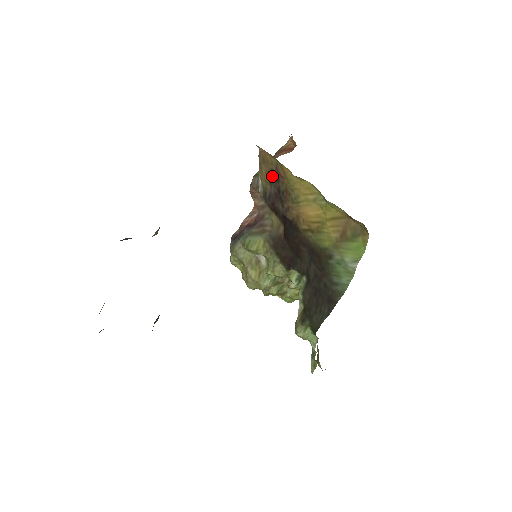
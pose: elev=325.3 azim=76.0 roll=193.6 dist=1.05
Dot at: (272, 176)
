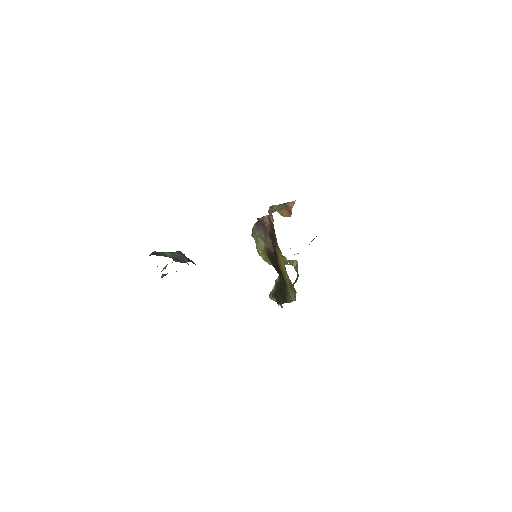
Dot at: (272, 227)
